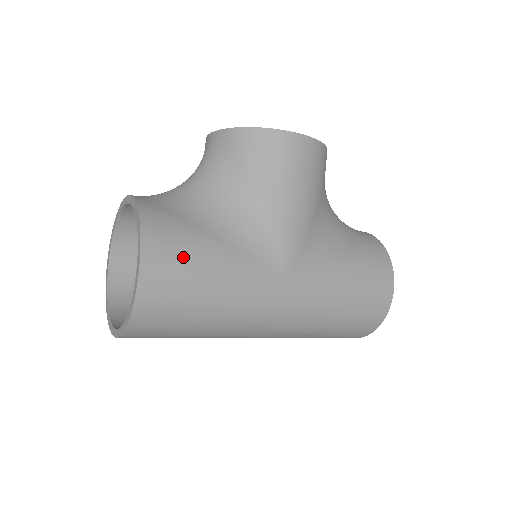
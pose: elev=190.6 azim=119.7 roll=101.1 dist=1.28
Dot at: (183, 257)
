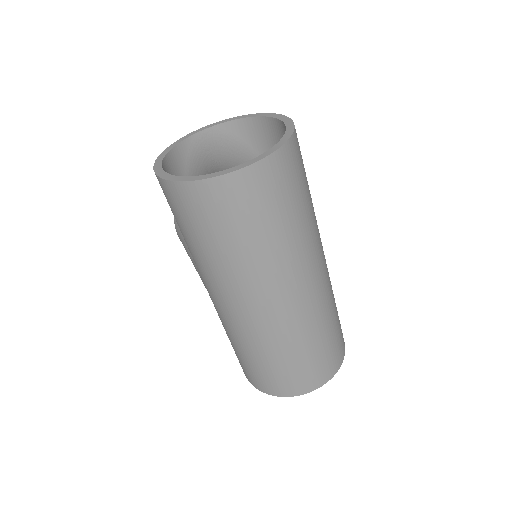
Dot at: occluded
